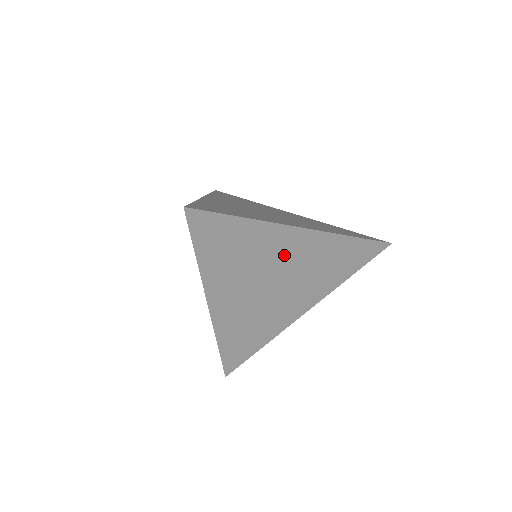
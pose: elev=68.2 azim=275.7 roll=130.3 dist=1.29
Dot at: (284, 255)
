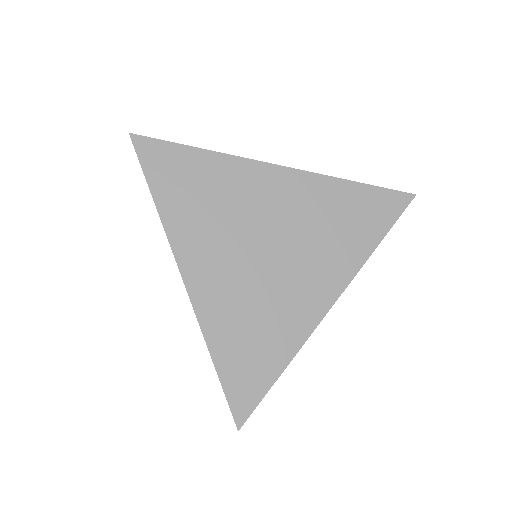
Dot at: (267, 203)
